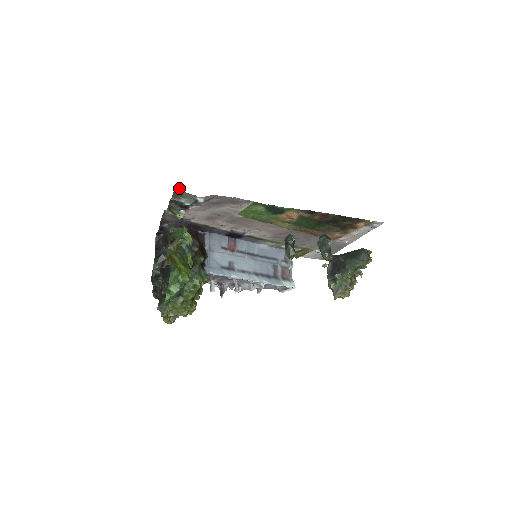
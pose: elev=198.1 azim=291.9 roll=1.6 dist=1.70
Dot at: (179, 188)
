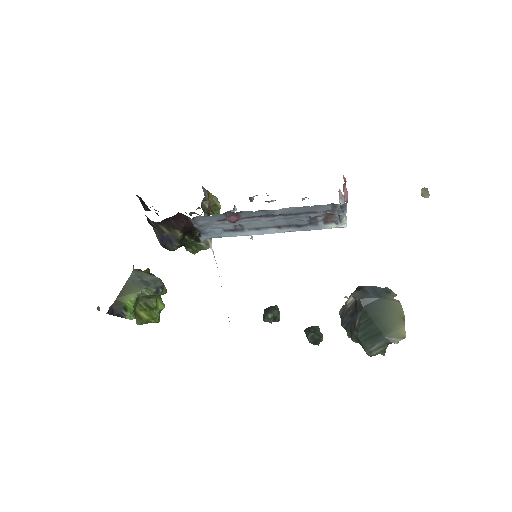
Dot at: occluded
